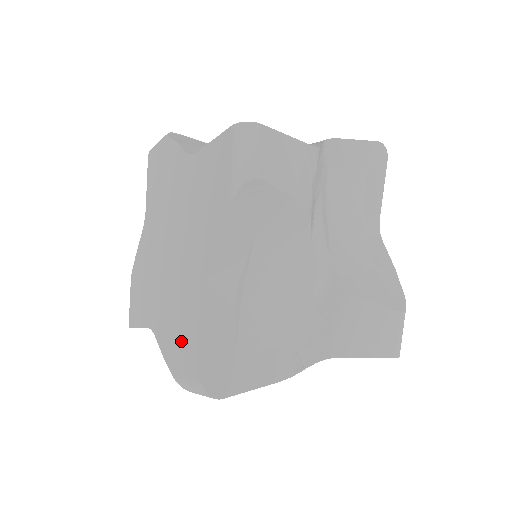
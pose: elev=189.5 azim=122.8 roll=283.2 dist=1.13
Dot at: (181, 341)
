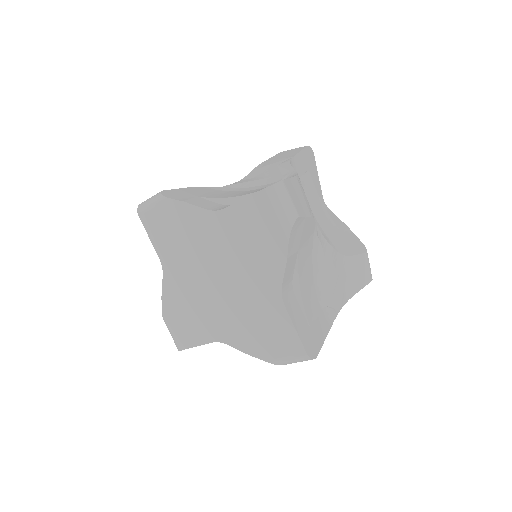
Dot at: (267, 338)
